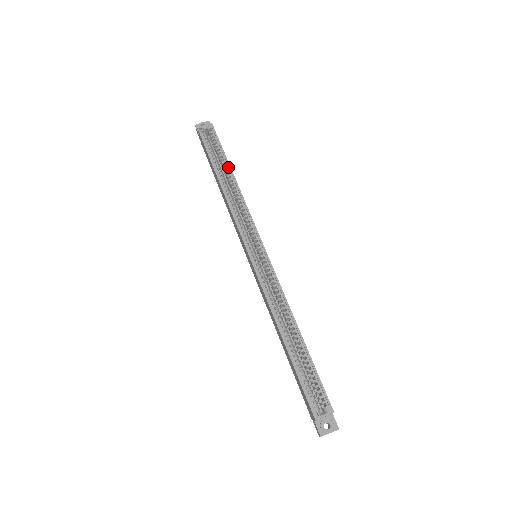
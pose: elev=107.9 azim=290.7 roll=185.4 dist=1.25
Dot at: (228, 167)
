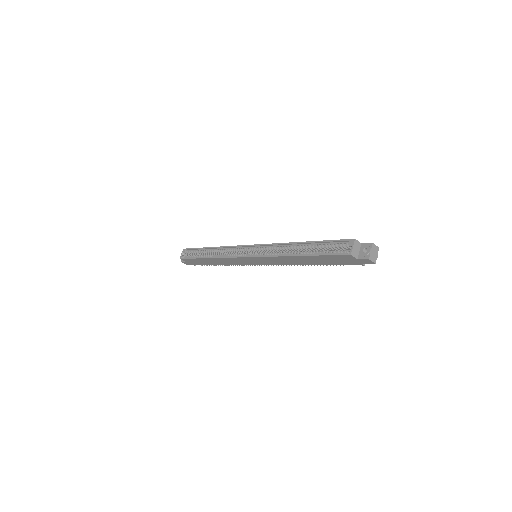
Dot at: (206, 249)
